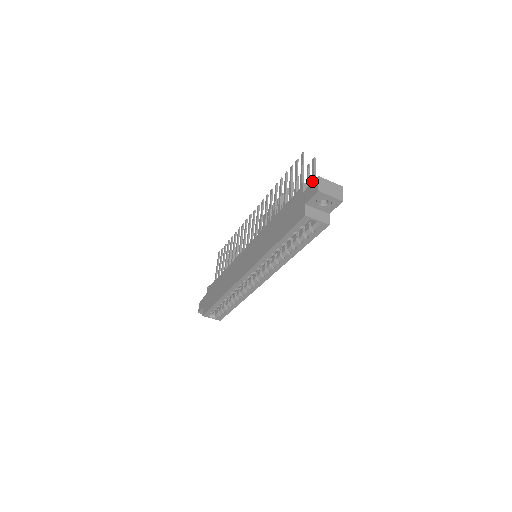
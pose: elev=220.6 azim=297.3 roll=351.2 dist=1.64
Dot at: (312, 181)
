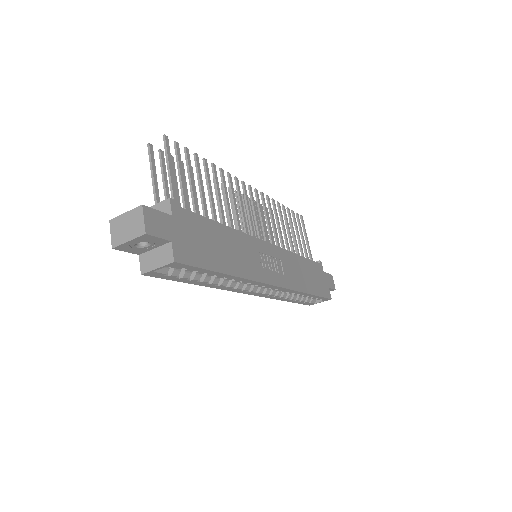
Dot at: (171, 178)
